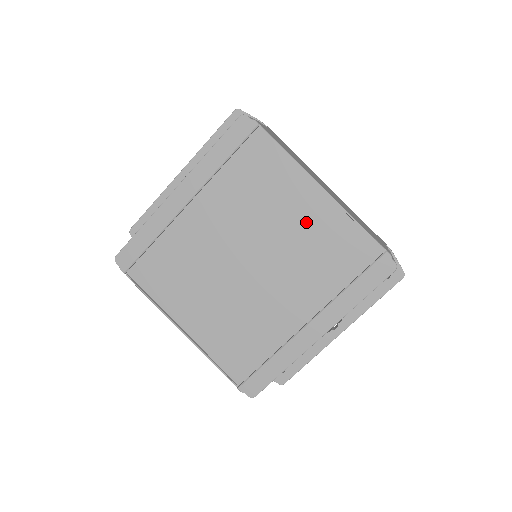
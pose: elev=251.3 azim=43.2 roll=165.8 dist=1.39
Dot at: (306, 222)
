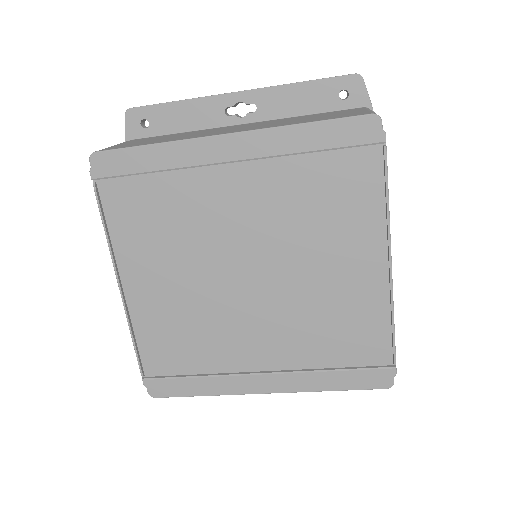
Dot at: (344, 283)
